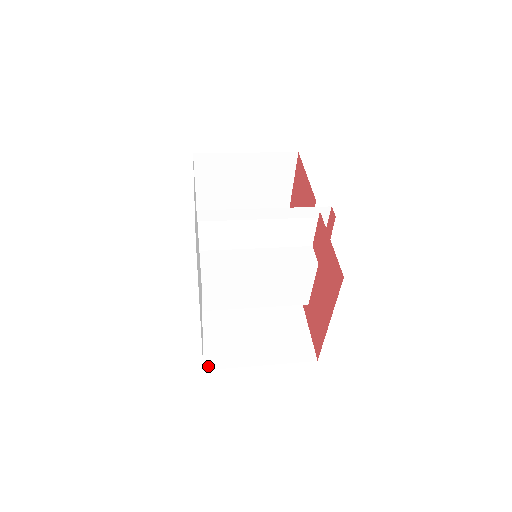
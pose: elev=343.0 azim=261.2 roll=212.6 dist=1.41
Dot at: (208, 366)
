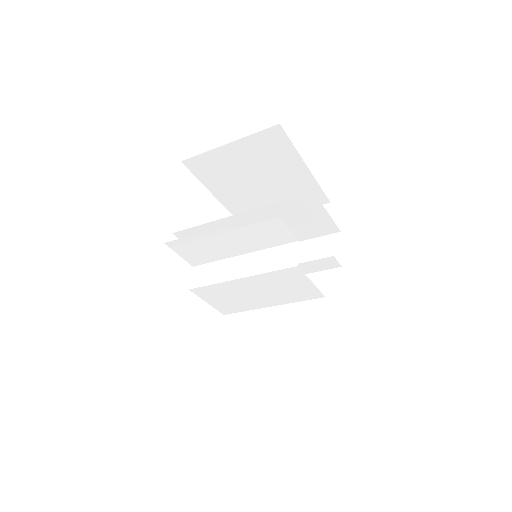
Dot at: (233, 369)
